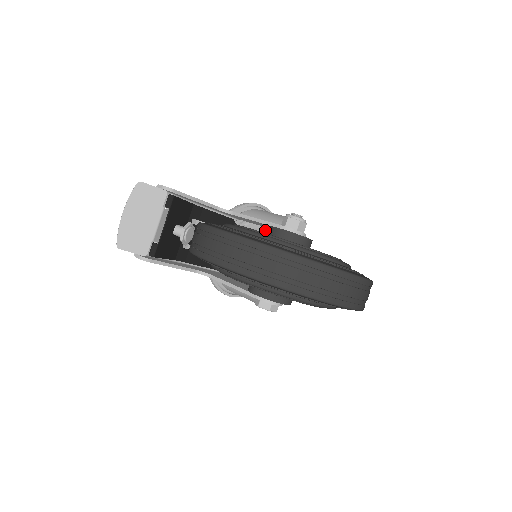
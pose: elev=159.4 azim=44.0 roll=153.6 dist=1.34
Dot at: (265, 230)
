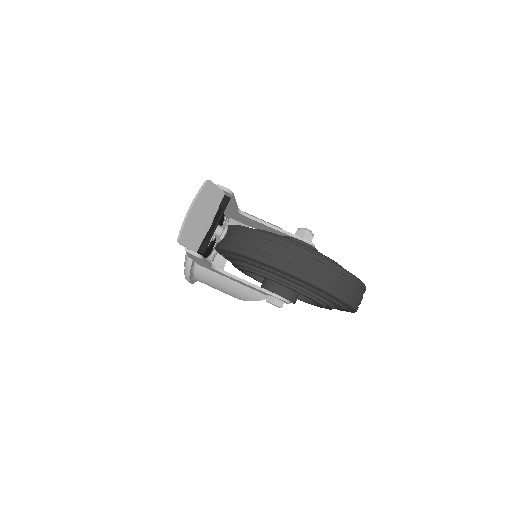
Dot at: occluded
